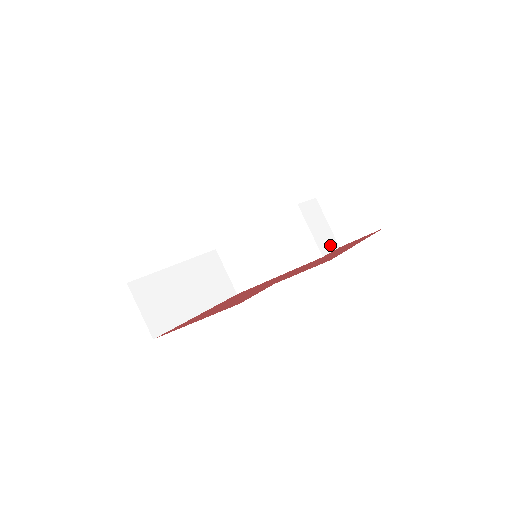
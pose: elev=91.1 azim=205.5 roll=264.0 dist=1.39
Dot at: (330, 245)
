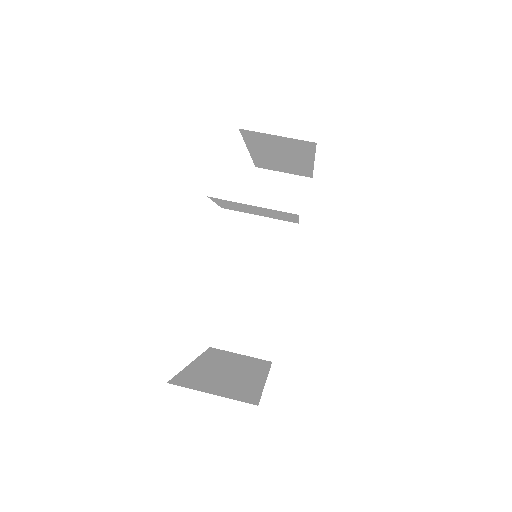
Dot at: occluded
